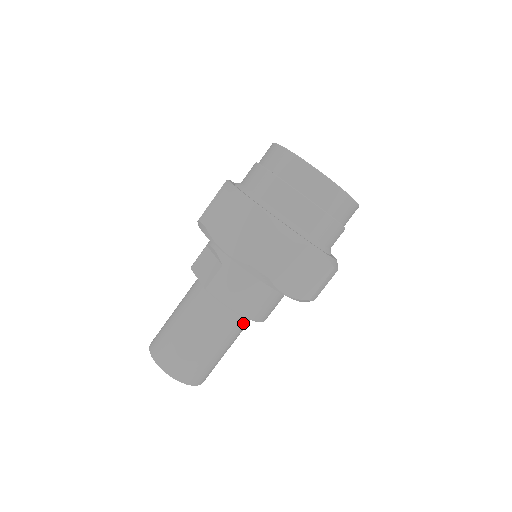
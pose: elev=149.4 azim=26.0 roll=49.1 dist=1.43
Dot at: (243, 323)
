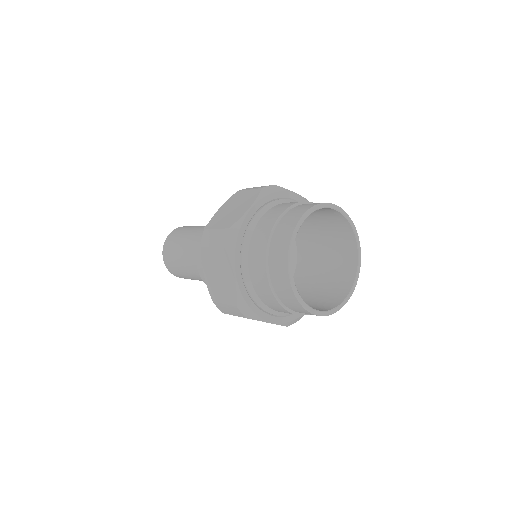
Dot at: occluded
